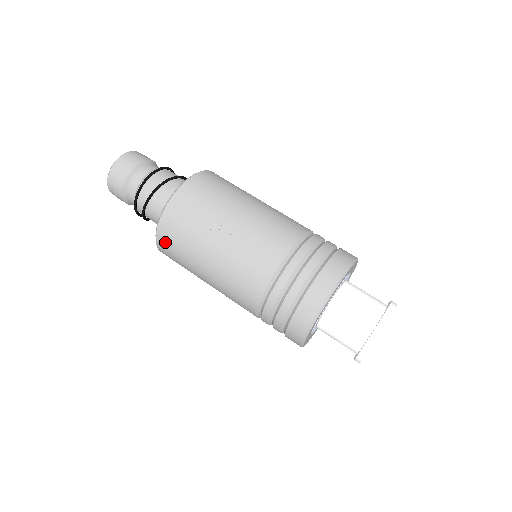
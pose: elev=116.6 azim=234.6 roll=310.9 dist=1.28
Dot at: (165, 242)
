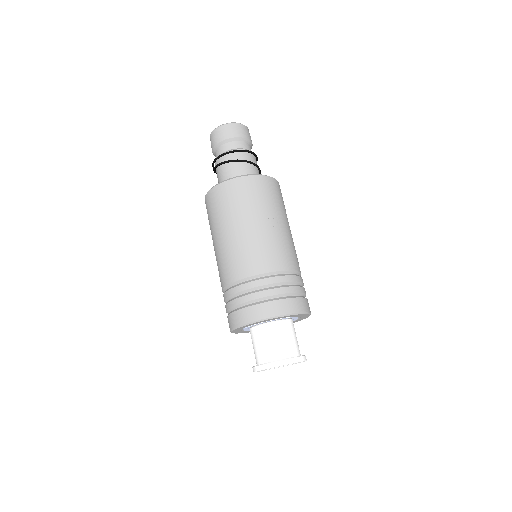
Dot at: (229, 189)
